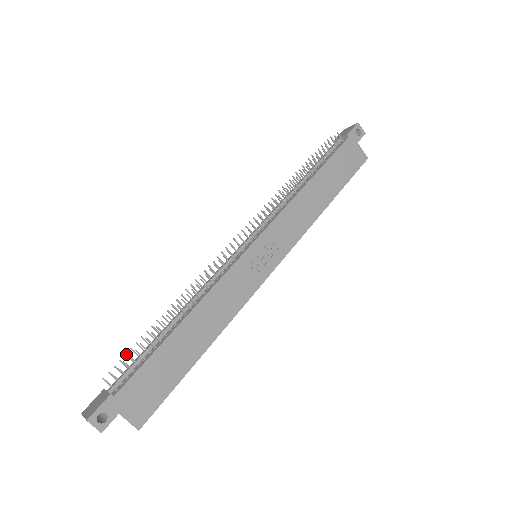
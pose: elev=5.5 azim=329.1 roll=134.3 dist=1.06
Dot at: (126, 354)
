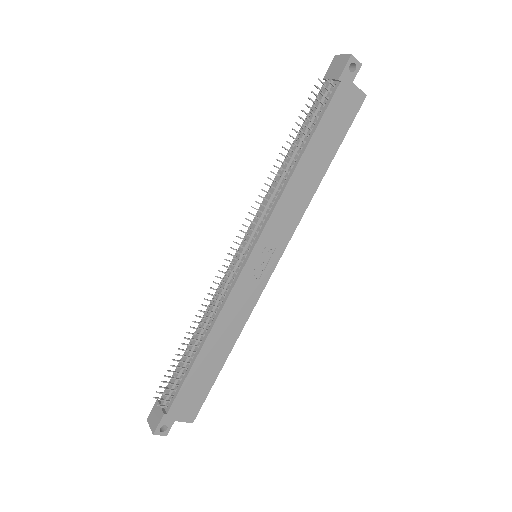
Dot at: (165, 376)
